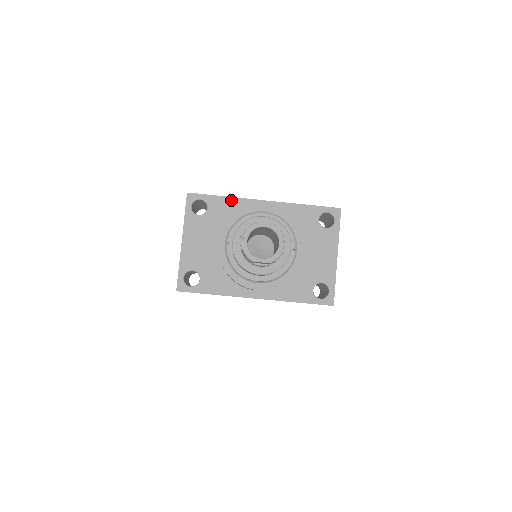
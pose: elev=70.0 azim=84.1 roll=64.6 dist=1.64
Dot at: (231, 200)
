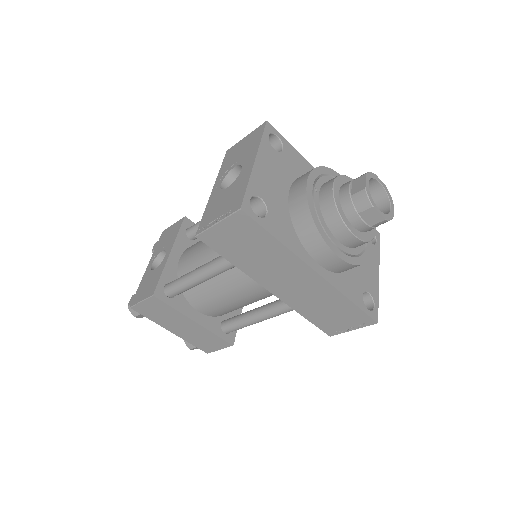
Dot at: (303, 159)
